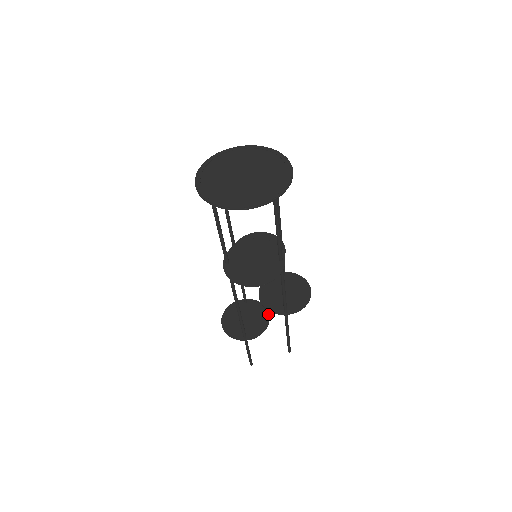
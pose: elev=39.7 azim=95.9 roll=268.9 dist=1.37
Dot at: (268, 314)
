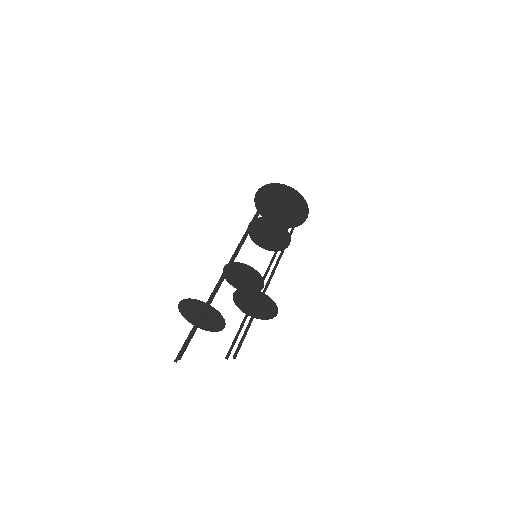
Dot at: (222, 329)
